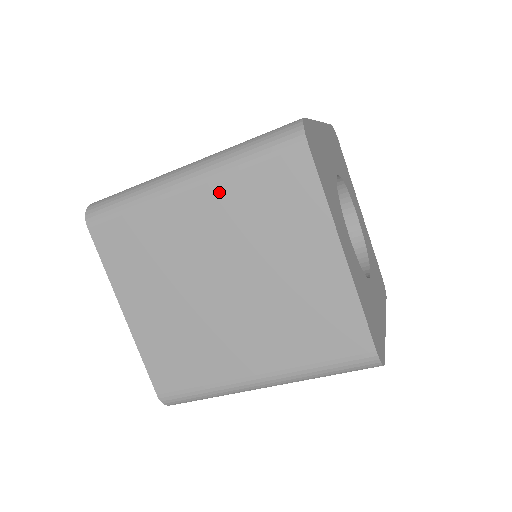
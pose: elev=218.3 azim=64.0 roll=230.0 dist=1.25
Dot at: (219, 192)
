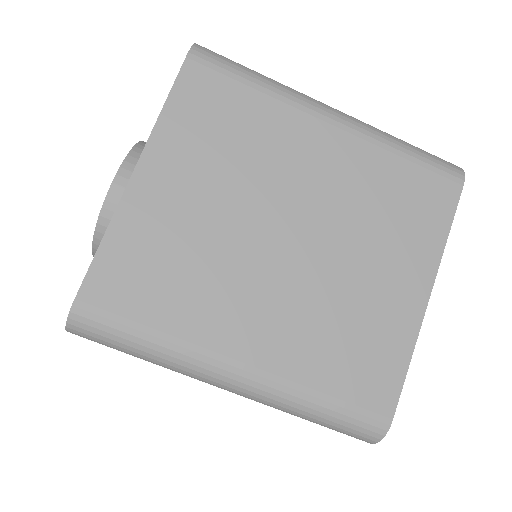
Dot at: (360, 153)
